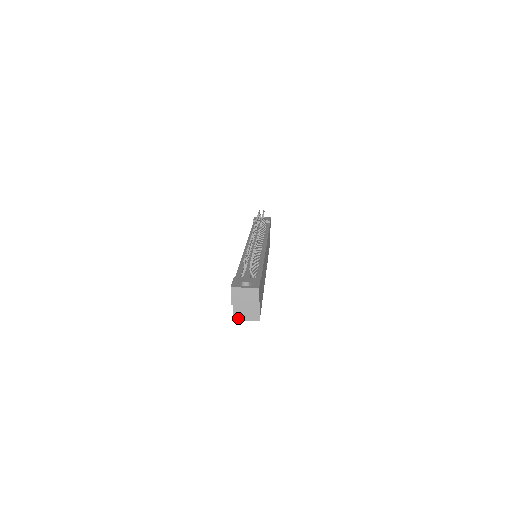
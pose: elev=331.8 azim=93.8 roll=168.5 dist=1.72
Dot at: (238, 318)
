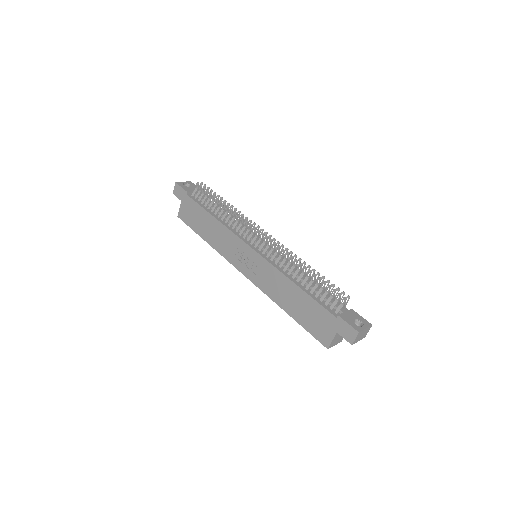
Dot at: (331, 346)
